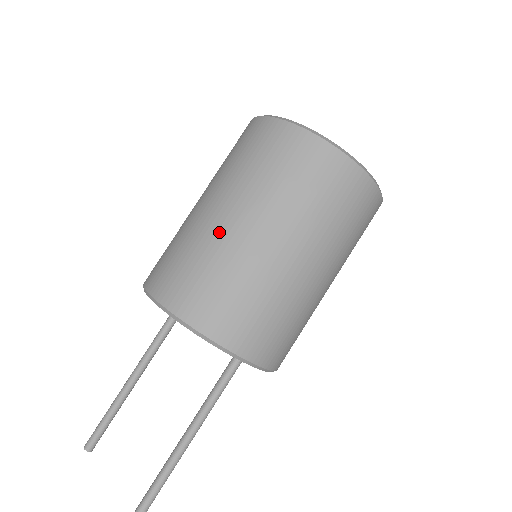
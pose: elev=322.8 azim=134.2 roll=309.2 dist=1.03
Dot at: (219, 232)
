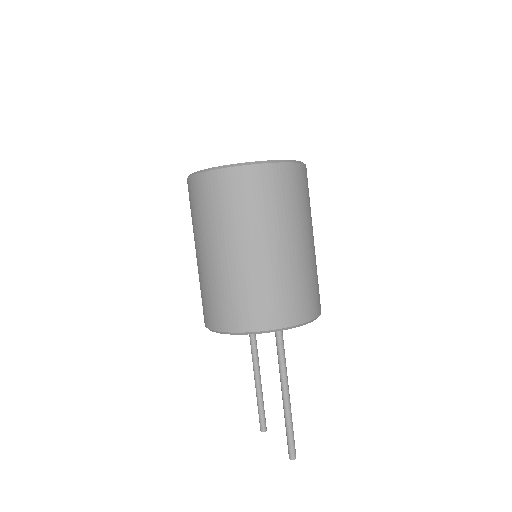
Dot at: (201, 268)
